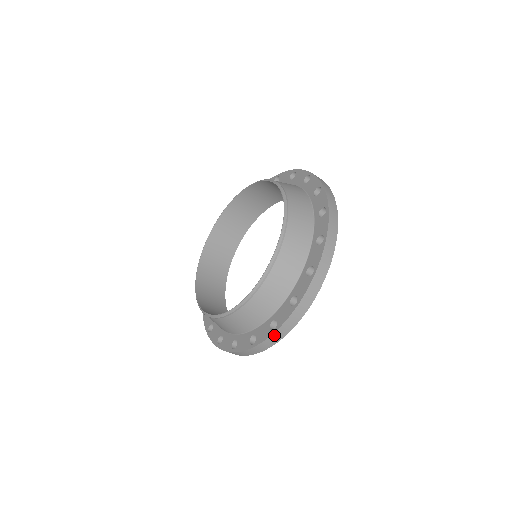
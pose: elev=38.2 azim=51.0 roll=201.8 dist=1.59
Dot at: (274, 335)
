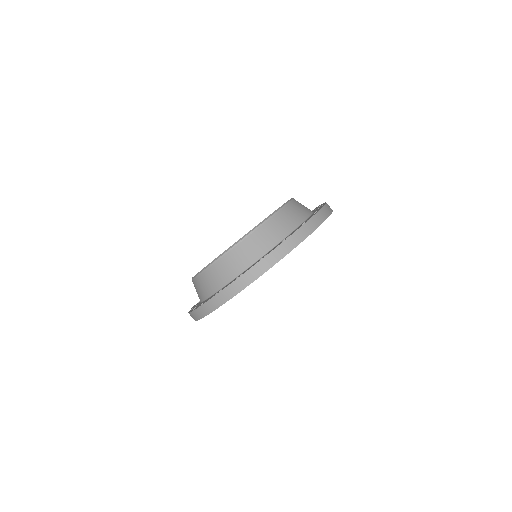
Dot at: (261, 262)
